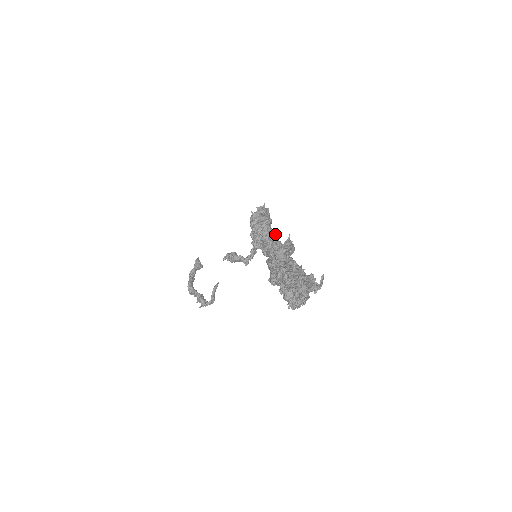
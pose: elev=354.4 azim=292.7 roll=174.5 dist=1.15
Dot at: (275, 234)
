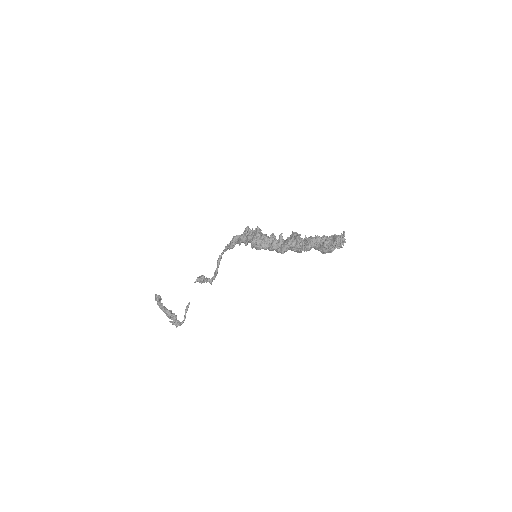
Dot at: (275, 236)
